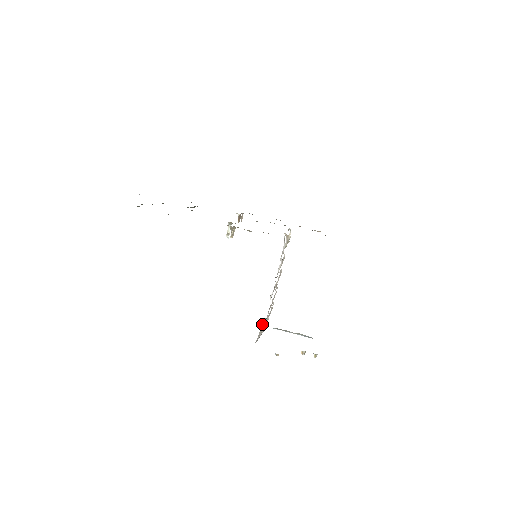
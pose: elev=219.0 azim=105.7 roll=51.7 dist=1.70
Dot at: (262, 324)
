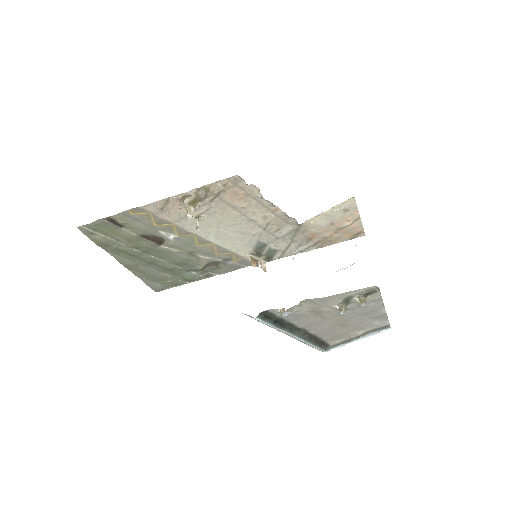
Dot at: occluded
